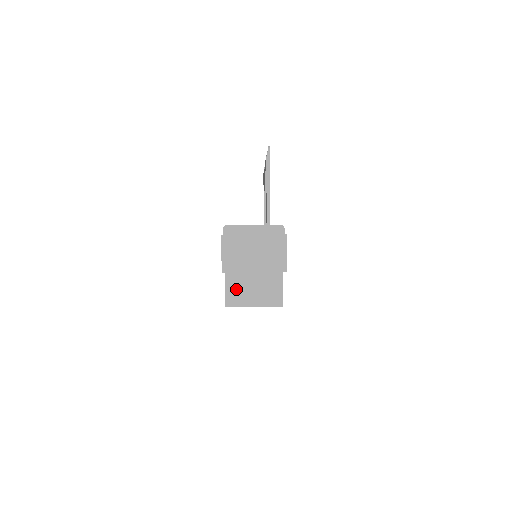
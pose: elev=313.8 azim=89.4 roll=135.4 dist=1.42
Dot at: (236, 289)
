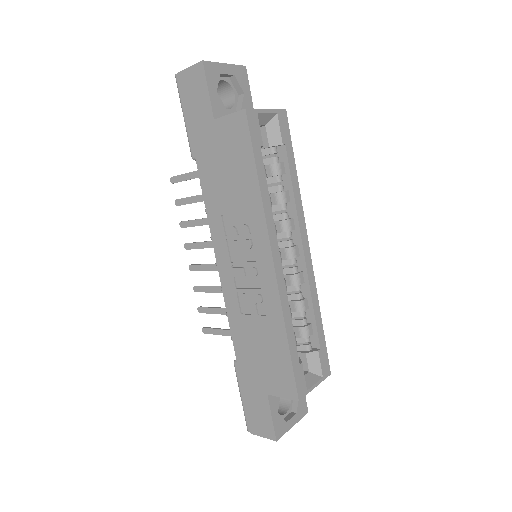
Dot at: occluded
